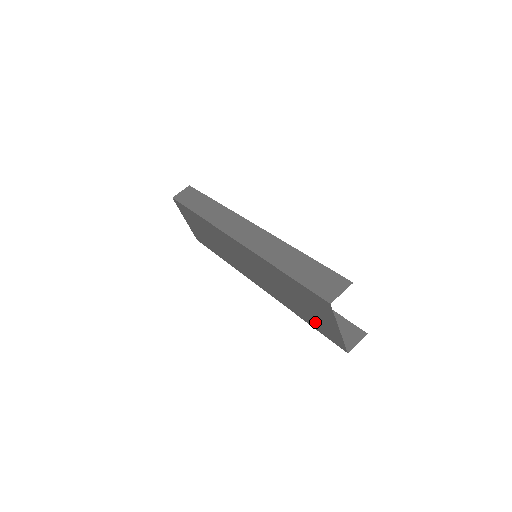
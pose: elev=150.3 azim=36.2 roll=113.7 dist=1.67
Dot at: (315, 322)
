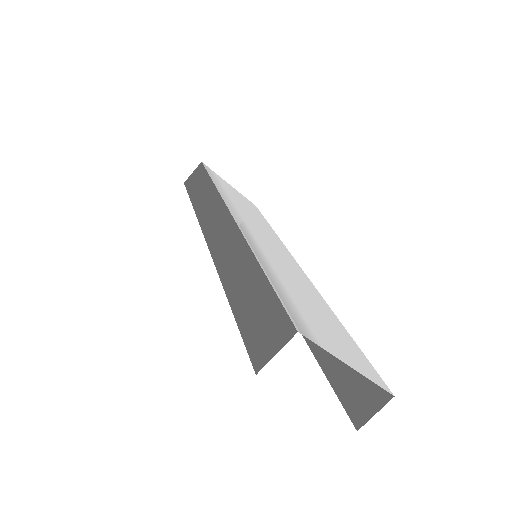
Dot at: occluded
